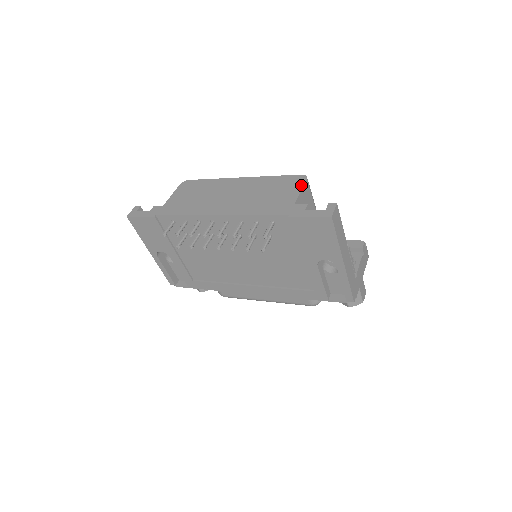
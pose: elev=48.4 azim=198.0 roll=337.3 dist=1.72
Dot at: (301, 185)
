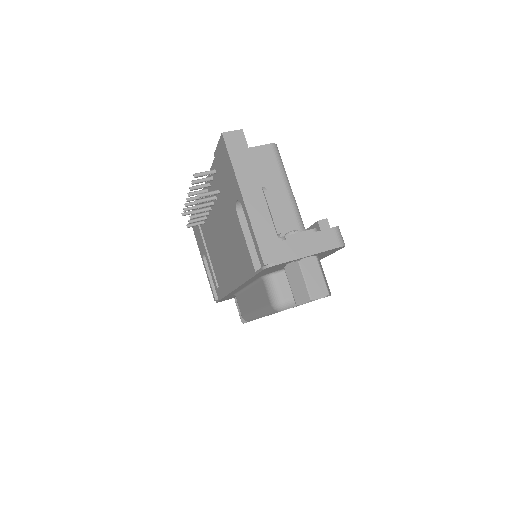
Dot at: (260, 146)
